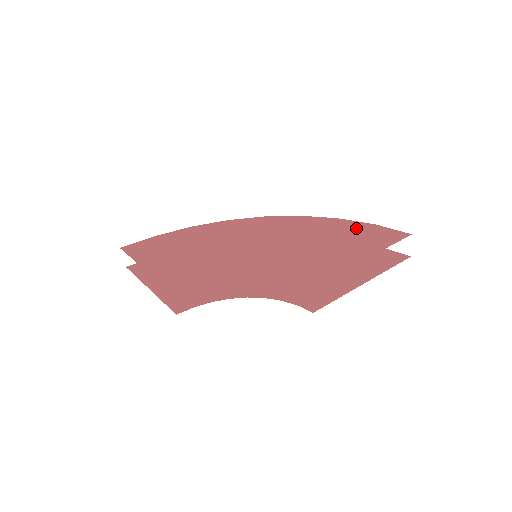
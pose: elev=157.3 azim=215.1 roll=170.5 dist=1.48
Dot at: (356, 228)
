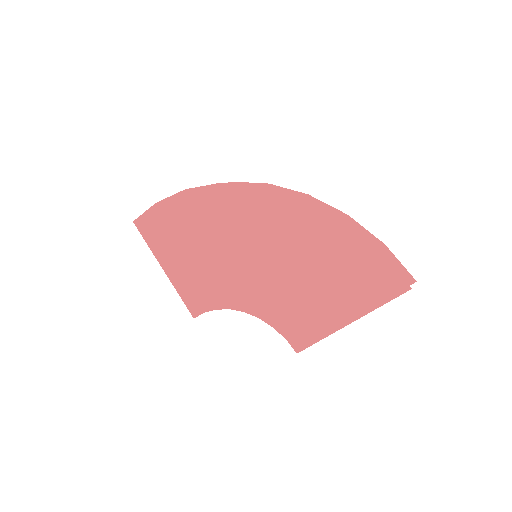
Dot at: (355, 253)
